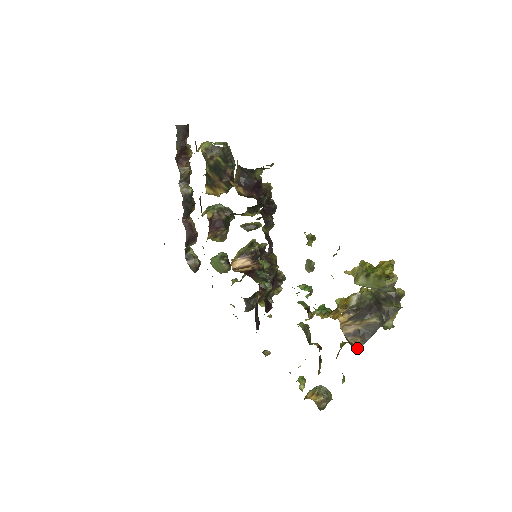
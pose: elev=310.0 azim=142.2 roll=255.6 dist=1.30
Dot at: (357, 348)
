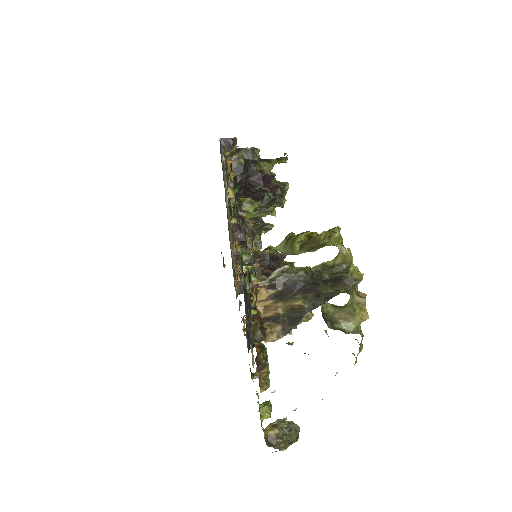
Dot at: (274, 338)
